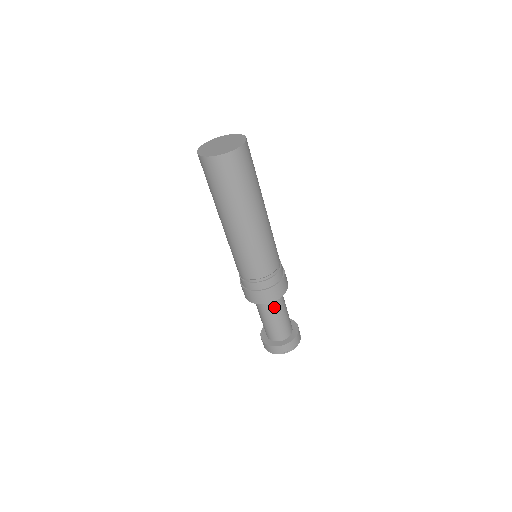
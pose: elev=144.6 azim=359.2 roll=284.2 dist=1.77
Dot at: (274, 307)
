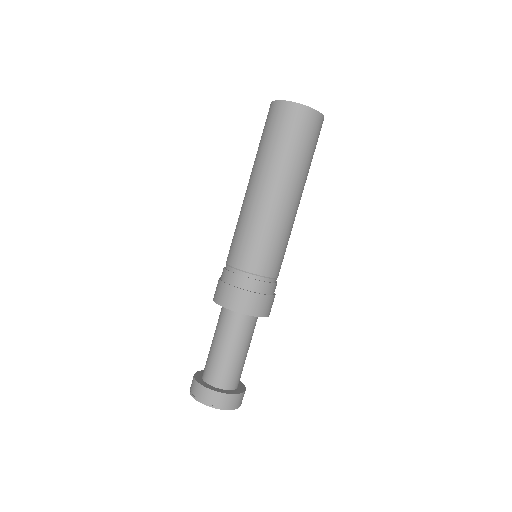
Dot at: (223, 324)
